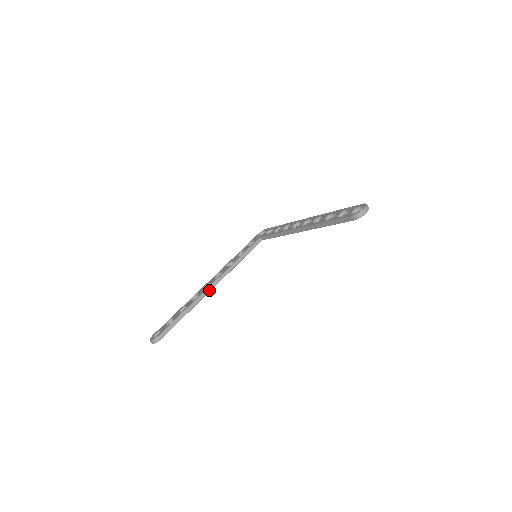
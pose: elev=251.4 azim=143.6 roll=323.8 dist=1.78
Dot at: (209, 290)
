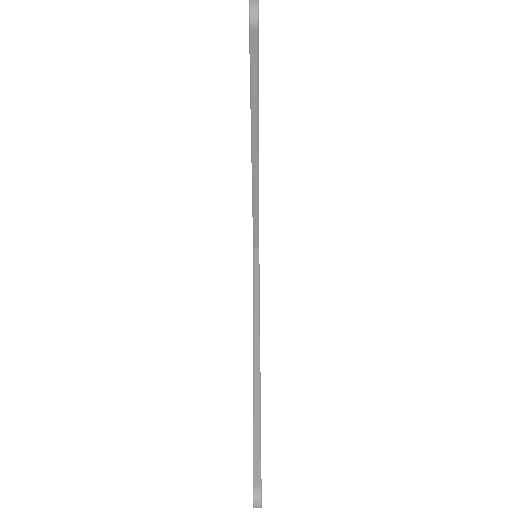
Dot at: (257, 358)
